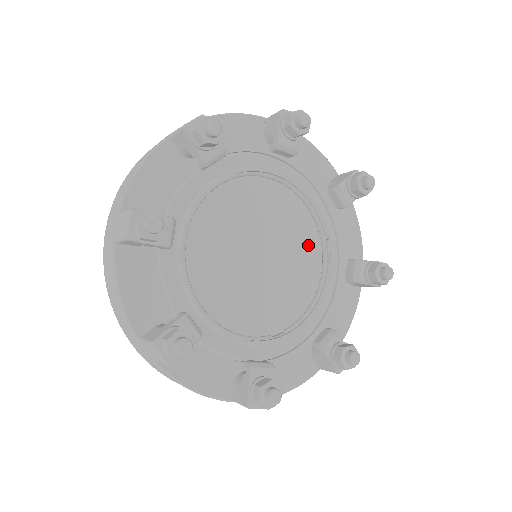
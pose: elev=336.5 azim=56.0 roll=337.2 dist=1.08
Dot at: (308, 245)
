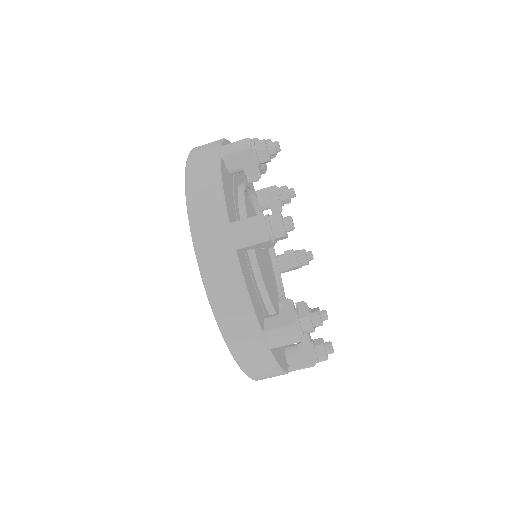
Dot at: occluded
